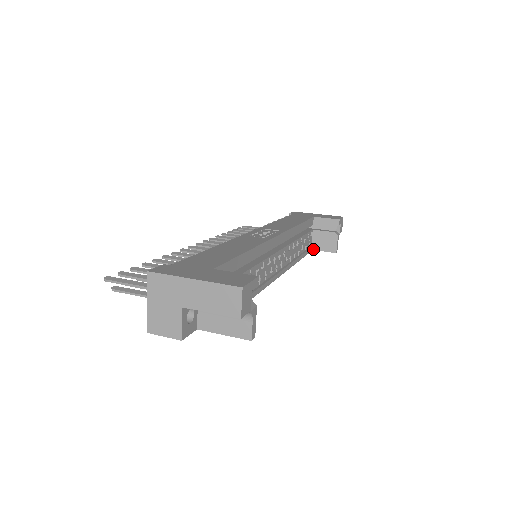
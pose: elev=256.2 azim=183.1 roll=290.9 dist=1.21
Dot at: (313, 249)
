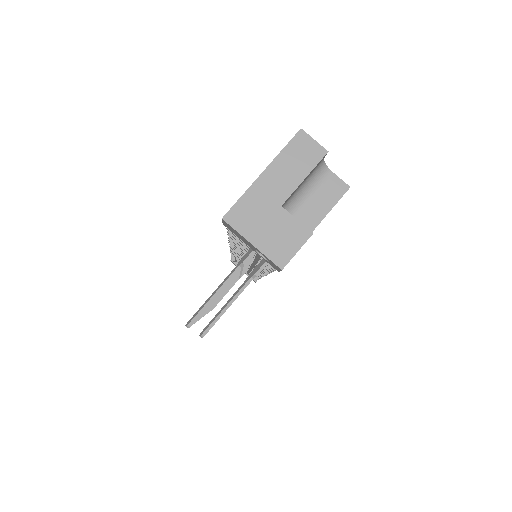
Dot at: occluded
